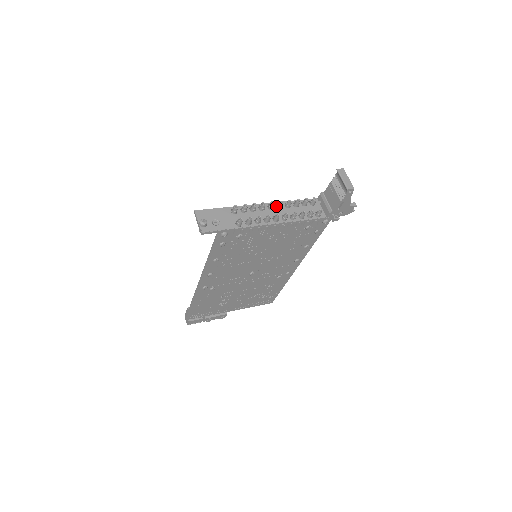
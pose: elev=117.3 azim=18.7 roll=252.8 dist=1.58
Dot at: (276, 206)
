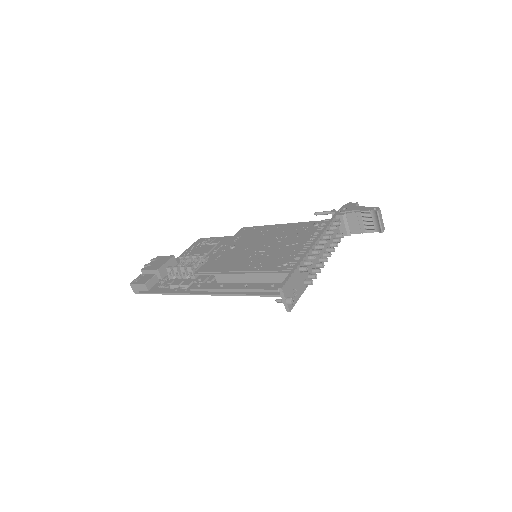
Dot at: (316, 240)
